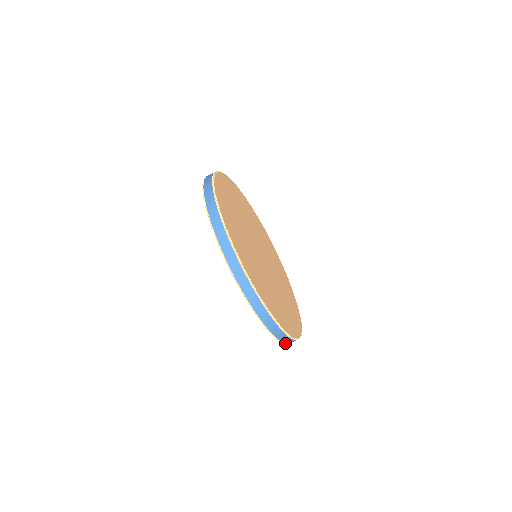
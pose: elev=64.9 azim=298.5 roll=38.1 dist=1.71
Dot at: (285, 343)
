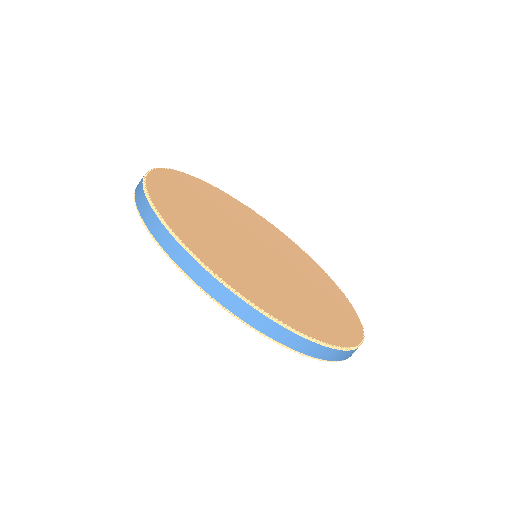
Dot at: (344, 359)
